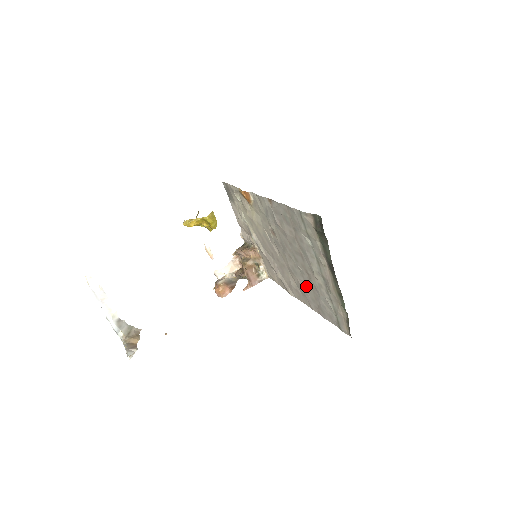
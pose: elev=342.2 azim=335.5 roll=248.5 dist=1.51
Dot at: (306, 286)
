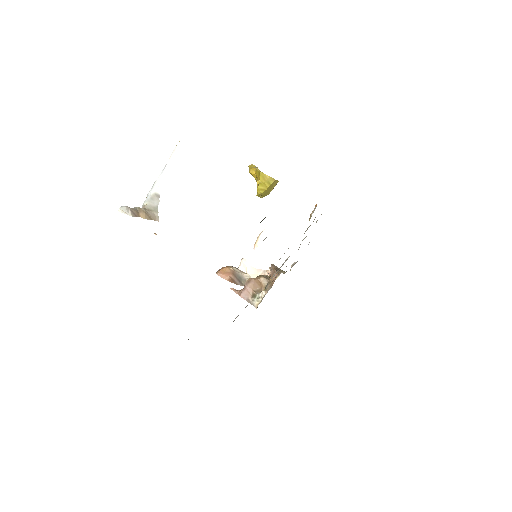
Dot at: occluded
